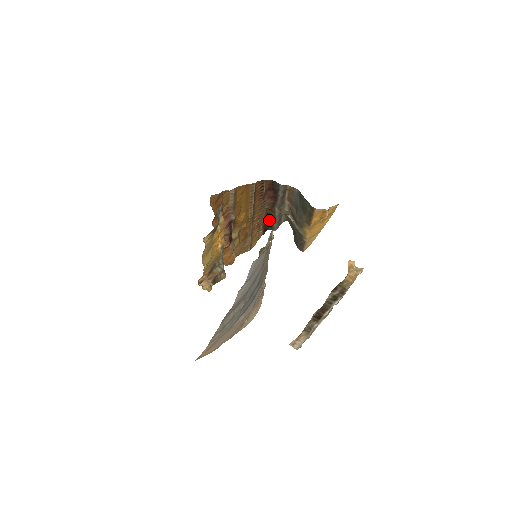
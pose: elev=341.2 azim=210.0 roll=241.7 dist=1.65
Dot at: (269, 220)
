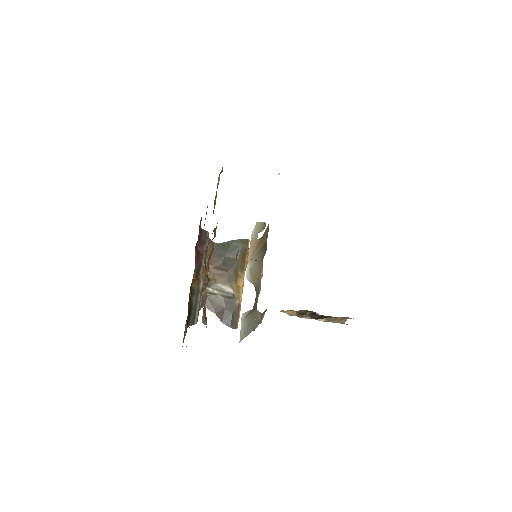
Dot at: (191, 305)
